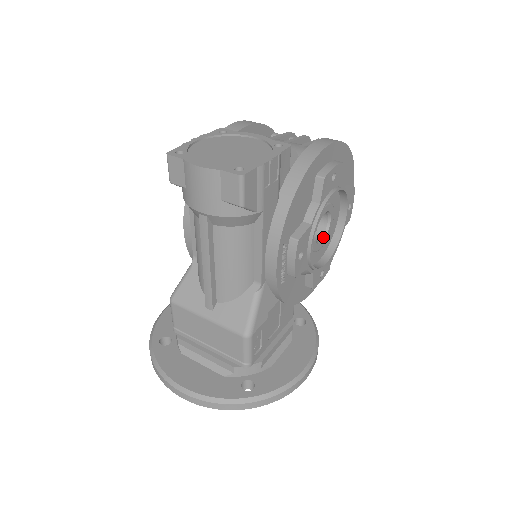
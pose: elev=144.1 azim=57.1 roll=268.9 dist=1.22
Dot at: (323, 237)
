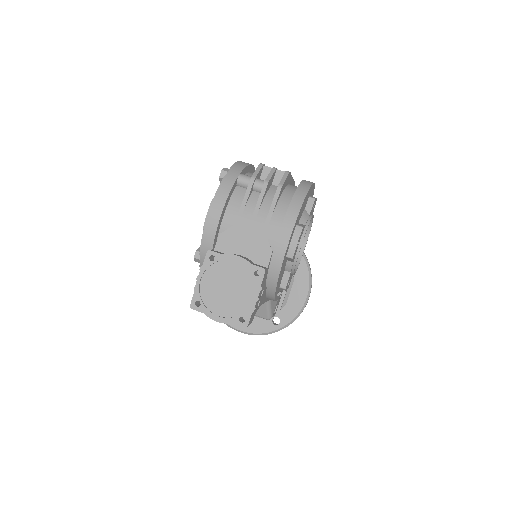
Dot at: occluded
